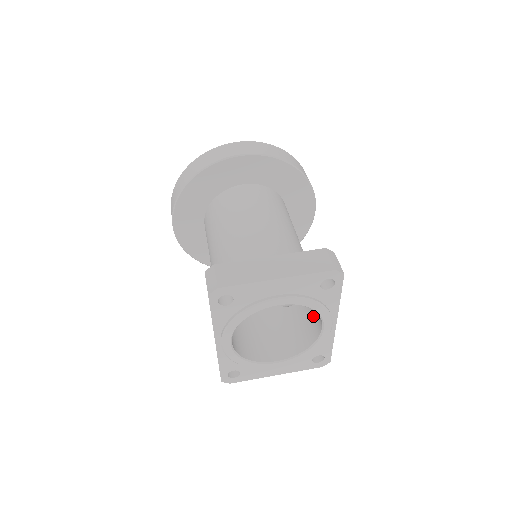
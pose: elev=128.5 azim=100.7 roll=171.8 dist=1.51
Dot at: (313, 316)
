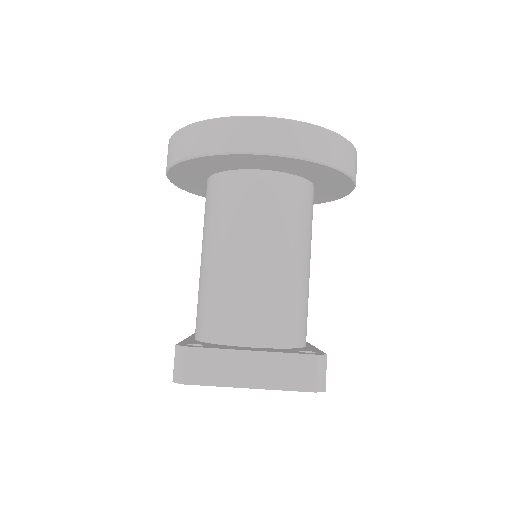
Dot at: occluded
